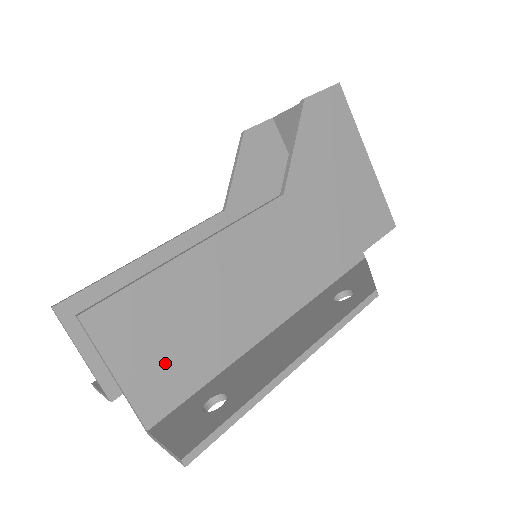
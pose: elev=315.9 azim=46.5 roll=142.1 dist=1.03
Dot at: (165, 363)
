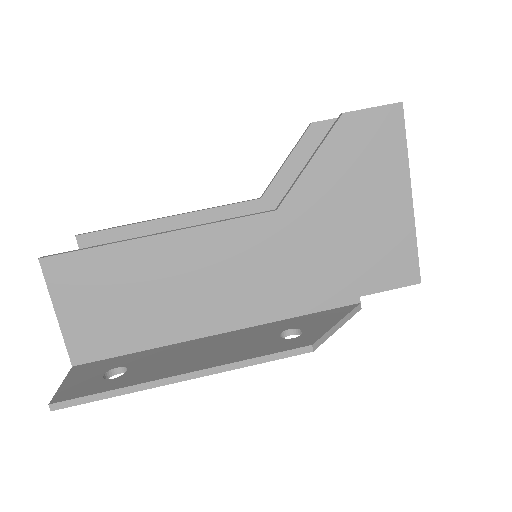
Dot at: (102, 321)
